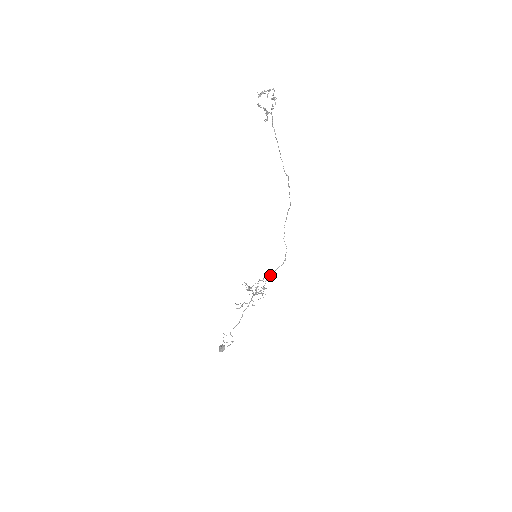
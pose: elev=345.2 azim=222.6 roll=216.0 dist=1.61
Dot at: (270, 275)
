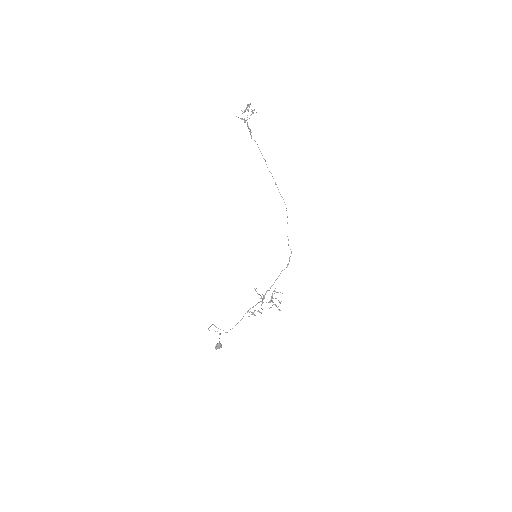
Dot at: (275, 280)
